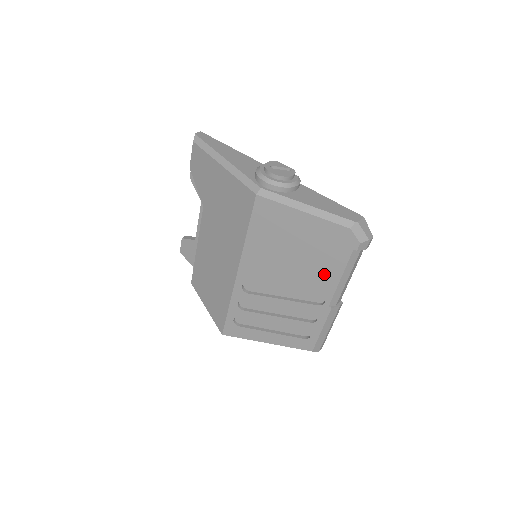
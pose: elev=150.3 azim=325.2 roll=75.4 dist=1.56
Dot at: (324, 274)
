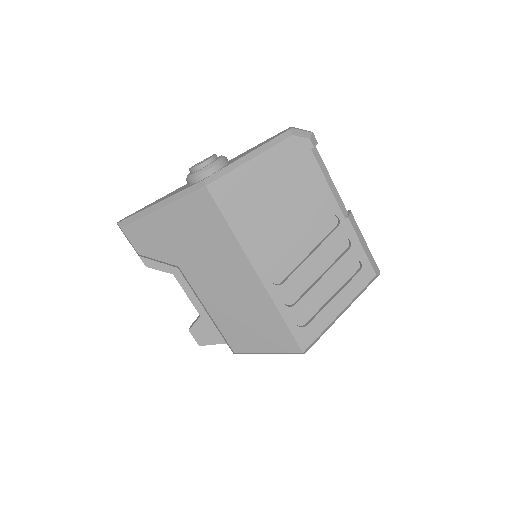
Dot at: (314, 194)
